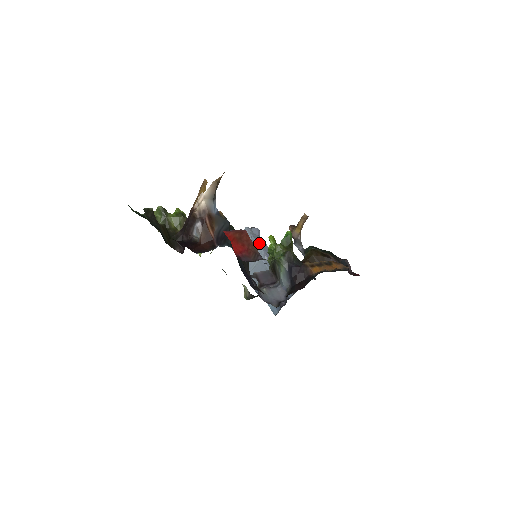
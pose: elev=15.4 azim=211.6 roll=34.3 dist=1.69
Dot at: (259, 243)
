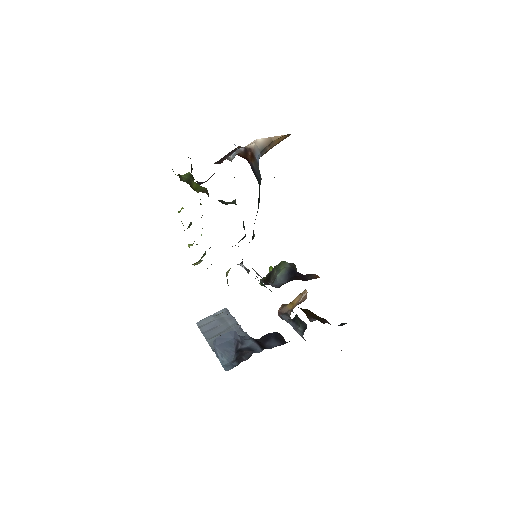
Dot at: (235, 319)
